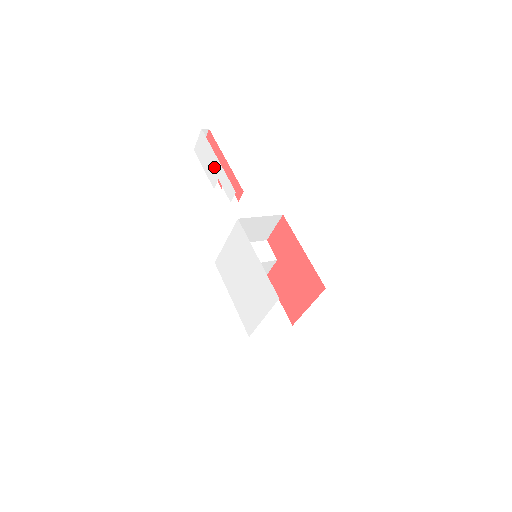
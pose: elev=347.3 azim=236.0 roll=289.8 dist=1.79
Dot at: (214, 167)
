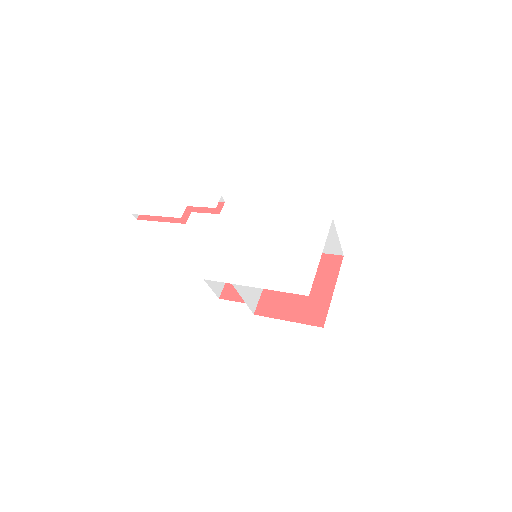
Dot at: (176, 202)
